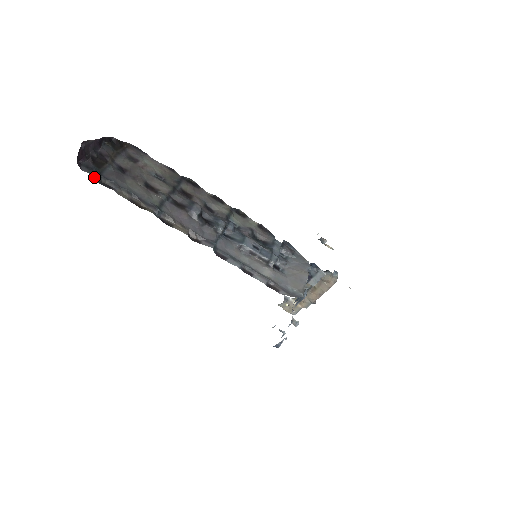
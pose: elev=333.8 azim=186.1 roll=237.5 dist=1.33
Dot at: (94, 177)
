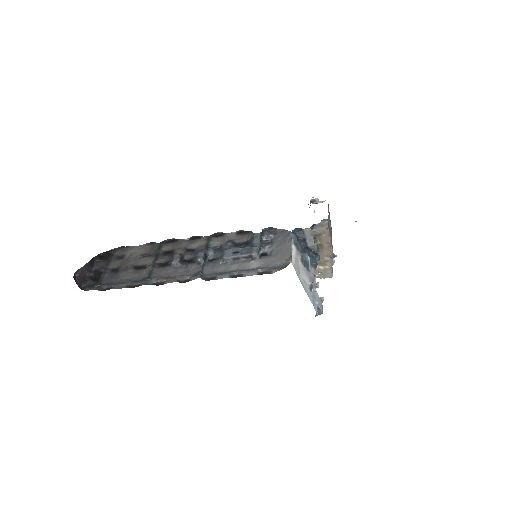
Dot at: occluded
